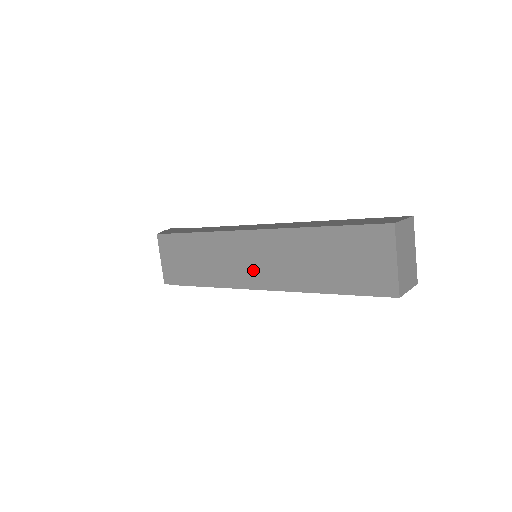
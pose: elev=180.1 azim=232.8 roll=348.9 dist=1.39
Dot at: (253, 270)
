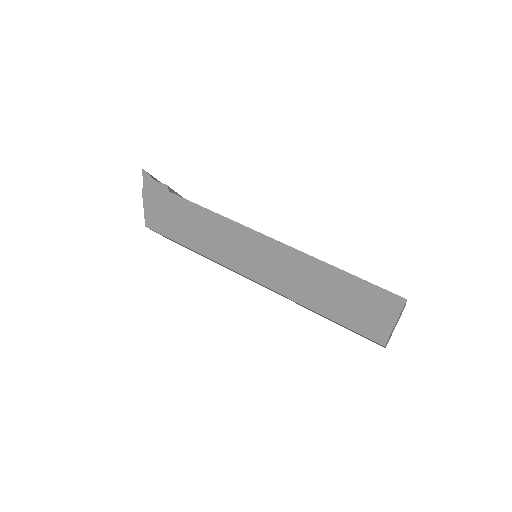
Dot at: occluded
